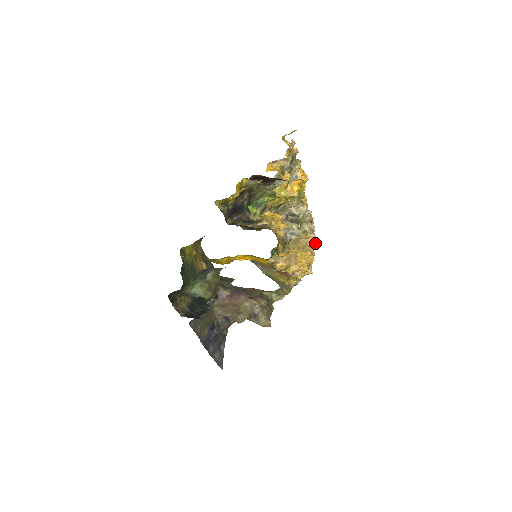
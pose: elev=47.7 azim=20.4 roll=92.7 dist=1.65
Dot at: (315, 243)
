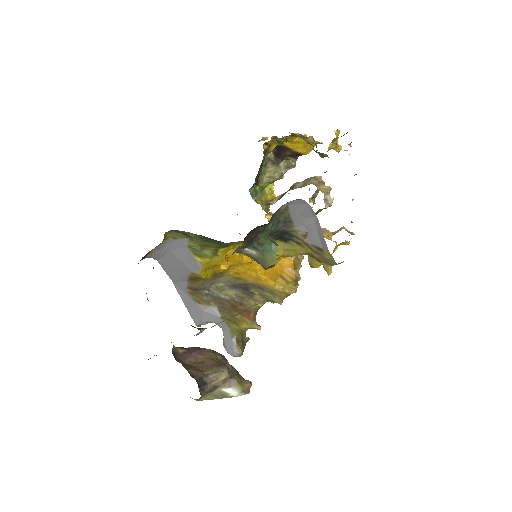
Dot at: occluded
